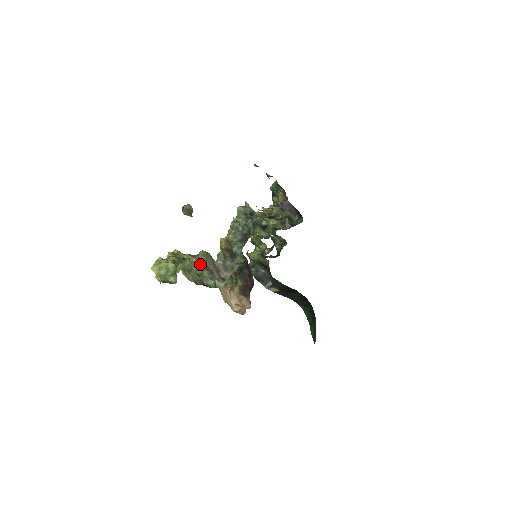
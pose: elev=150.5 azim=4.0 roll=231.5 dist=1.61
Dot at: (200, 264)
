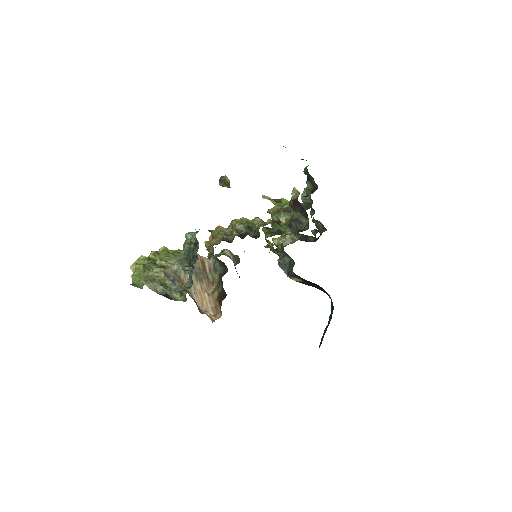
Dot at: (162, 275)
